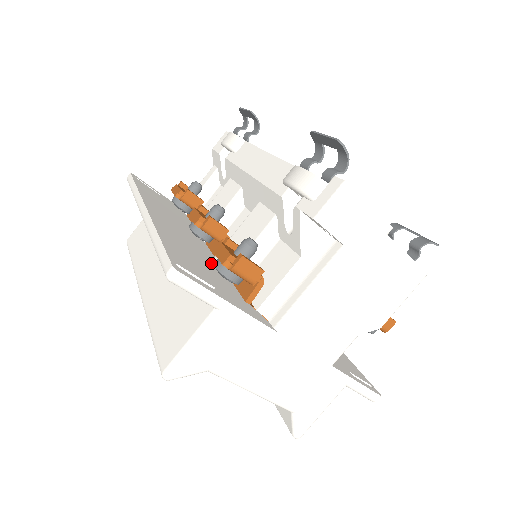
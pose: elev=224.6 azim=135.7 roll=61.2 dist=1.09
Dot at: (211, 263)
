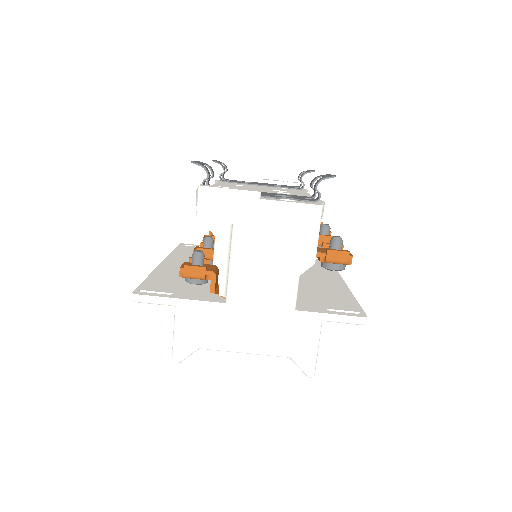
Dot at: occluded
